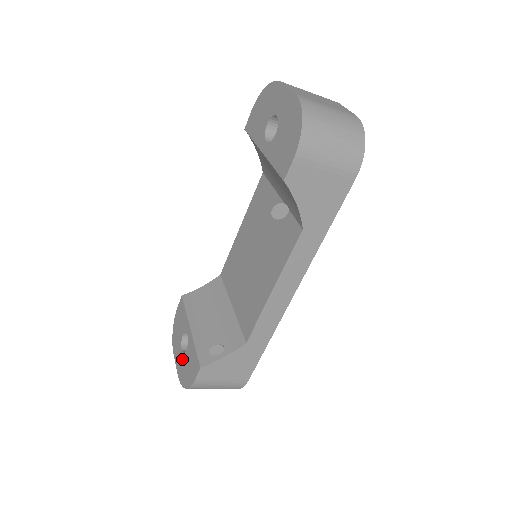
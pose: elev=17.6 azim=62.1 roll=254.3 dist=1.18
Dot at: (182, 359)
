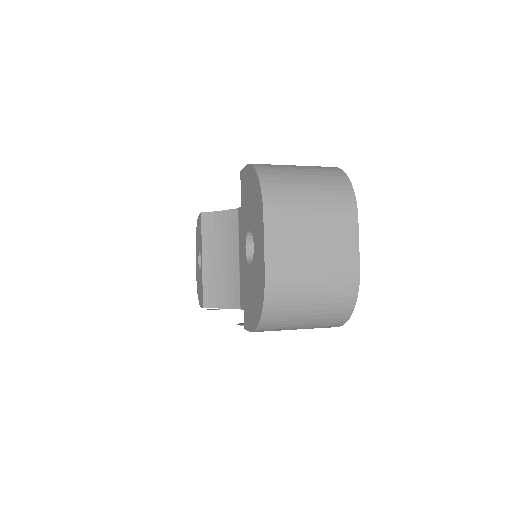
Dot at: (198, 270)
